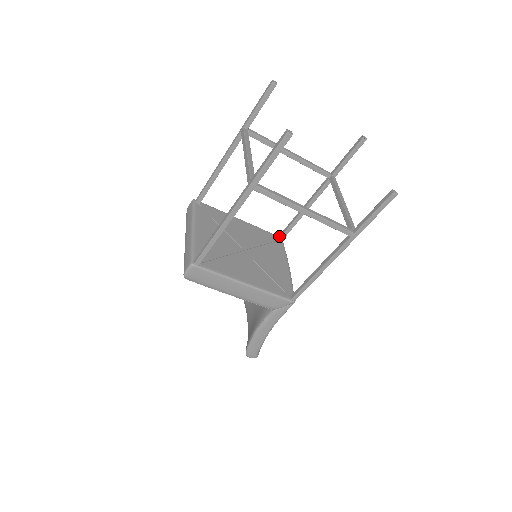
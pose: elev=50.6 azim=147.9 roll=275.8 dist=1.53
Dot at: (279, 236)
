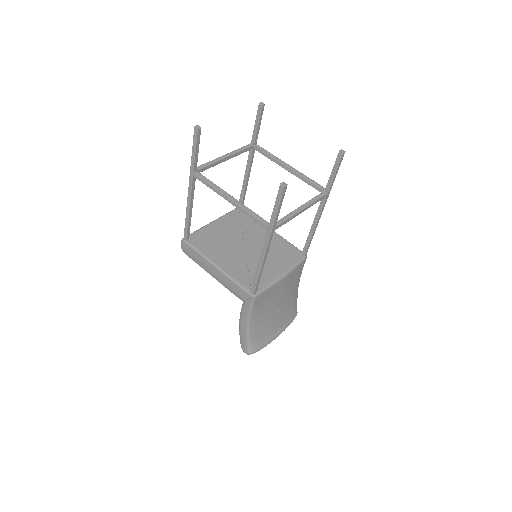
Dot at: (303, 252)
